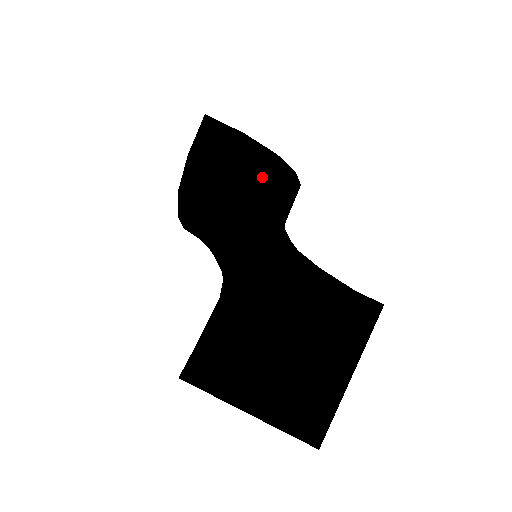
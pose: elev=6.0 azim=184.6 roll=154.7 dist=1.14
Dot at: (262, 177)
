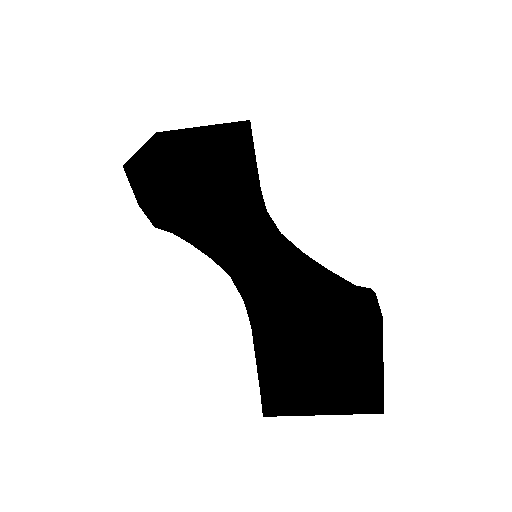
Dot at: (214, 184)
